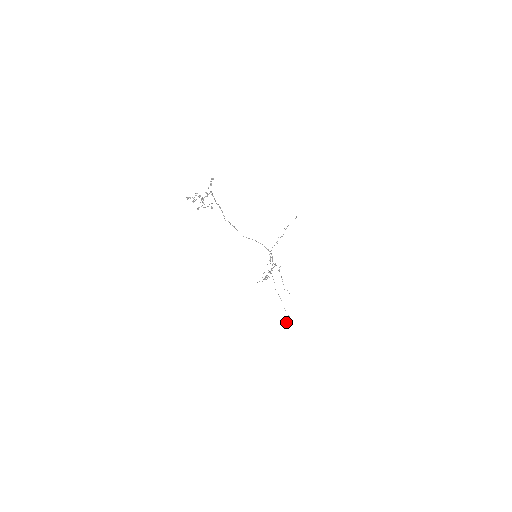
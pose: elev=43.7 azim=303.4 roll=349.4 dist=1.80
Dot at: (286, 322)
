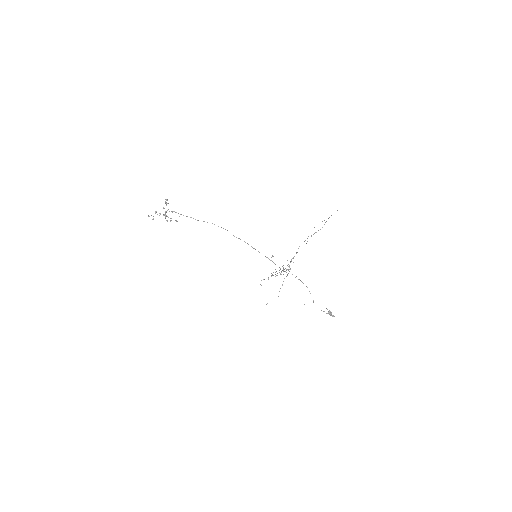
Dot at: (329, 312)
